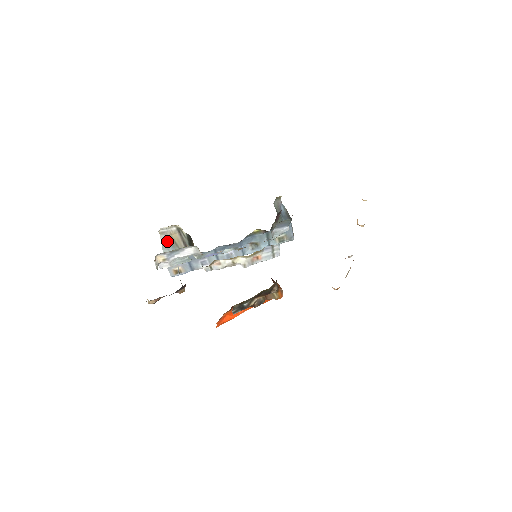
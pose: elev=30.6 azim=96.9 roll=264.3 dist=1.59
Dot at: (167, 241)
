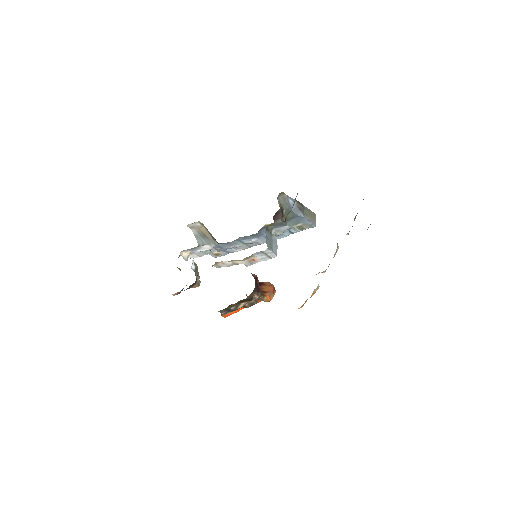
Dot at: (198, 233)
